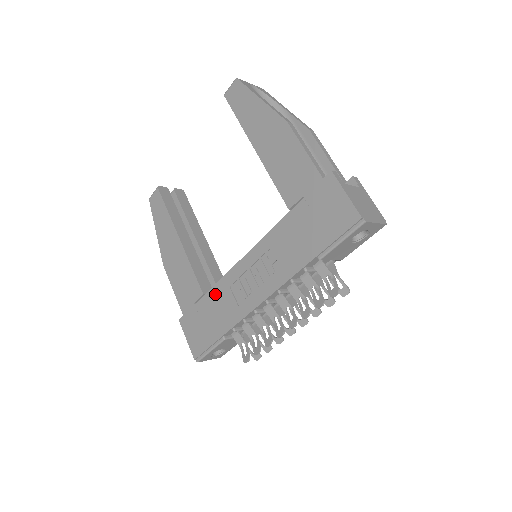
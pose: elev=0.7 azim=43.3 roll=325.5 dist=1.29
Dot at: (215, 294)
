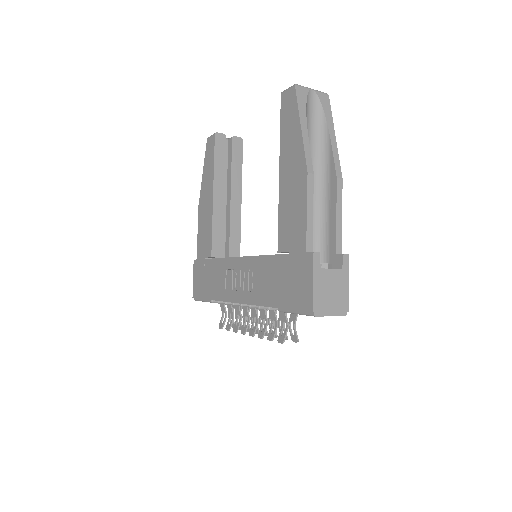
Dot at: (217, 265)
